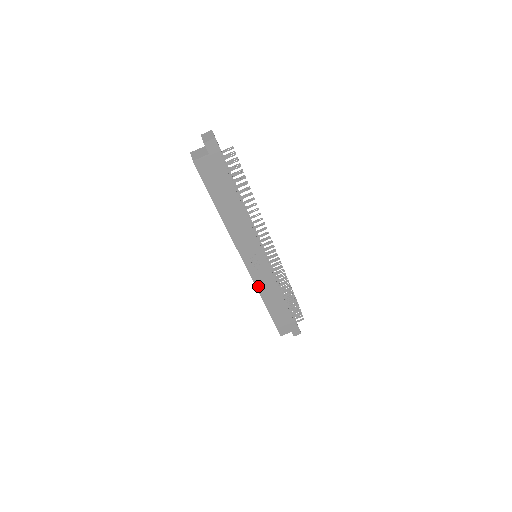
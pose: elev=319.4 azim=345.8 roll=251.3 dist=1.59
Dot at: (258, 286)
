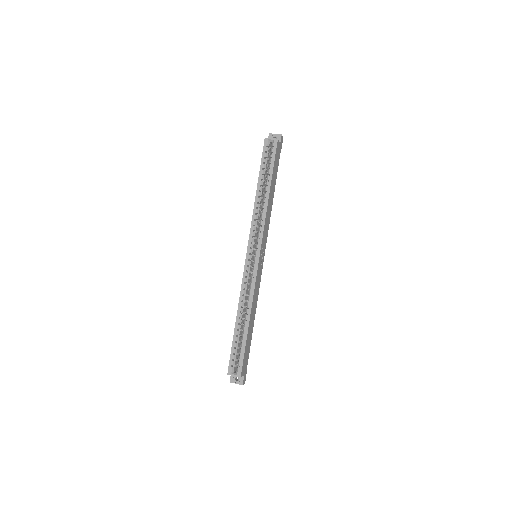
Dot at: (255, 287)
